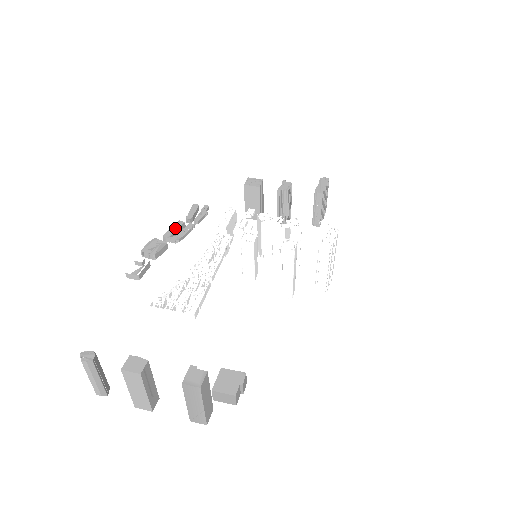
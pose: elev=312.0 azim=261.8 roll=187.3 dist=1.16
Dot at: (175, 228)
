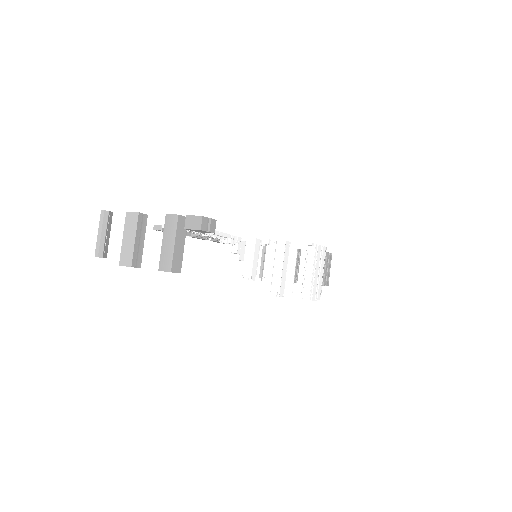
Dot at: occluded
